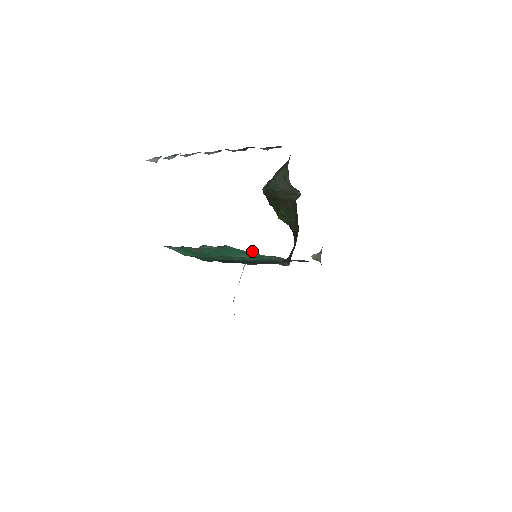
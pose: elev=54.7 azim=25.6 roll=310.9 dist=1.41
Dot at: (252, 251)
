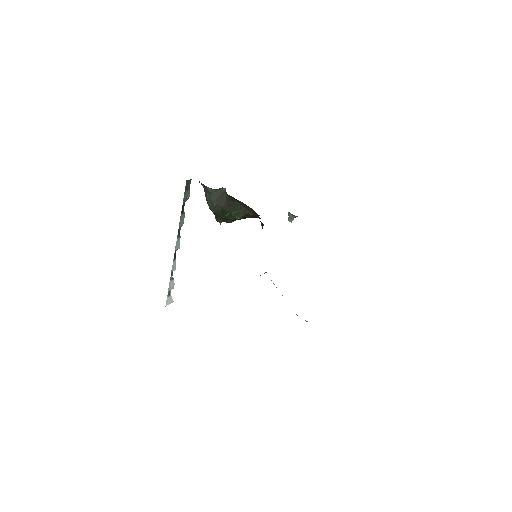
Dot at: occluded
